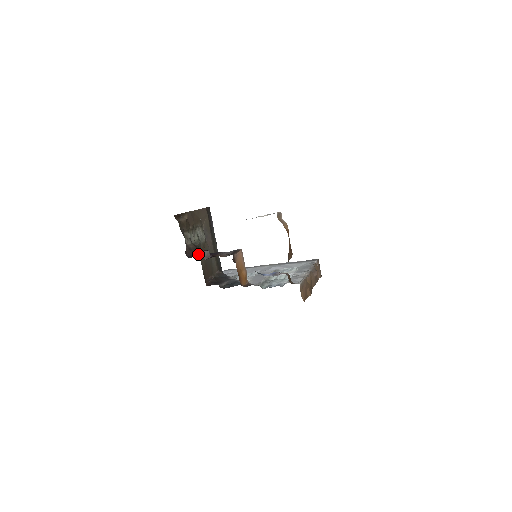
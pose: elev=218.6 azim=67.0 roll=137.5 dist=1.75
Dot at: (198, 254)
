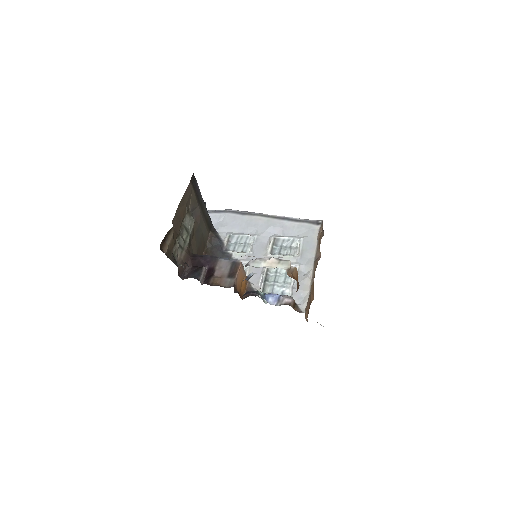
Dot at: occluded
